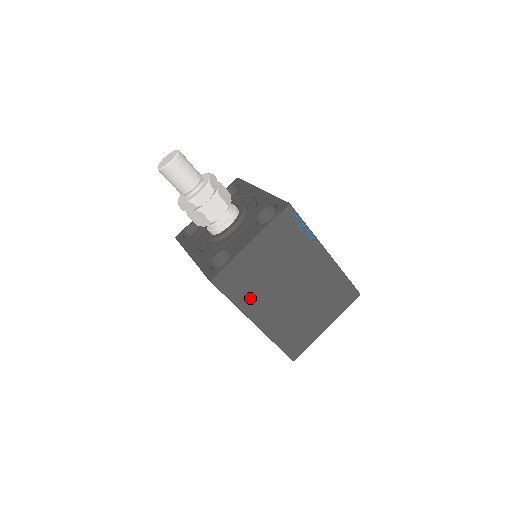
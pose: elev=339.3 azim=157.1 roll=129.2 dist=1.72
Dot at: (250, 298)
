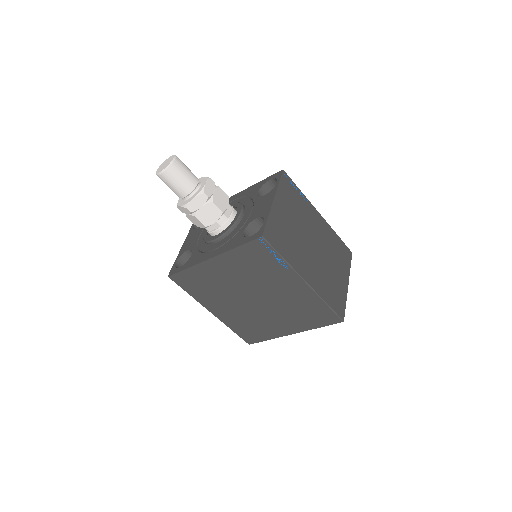
Dot at: (293, 255)
